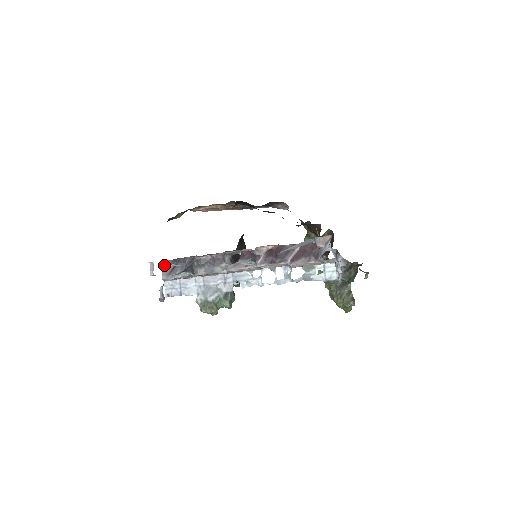
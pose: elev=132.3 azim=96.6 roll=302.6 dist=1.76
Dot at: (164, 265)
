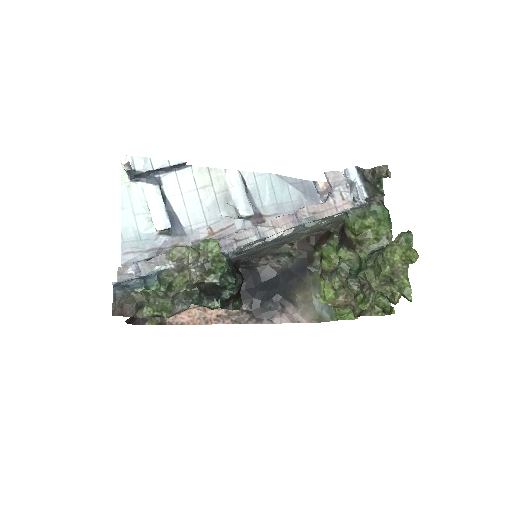
Dot at: occluded
